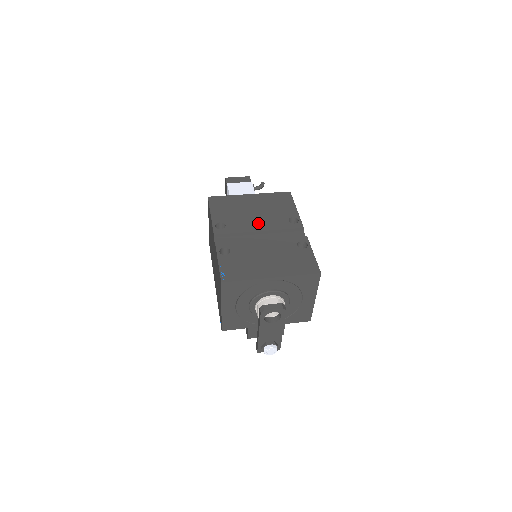
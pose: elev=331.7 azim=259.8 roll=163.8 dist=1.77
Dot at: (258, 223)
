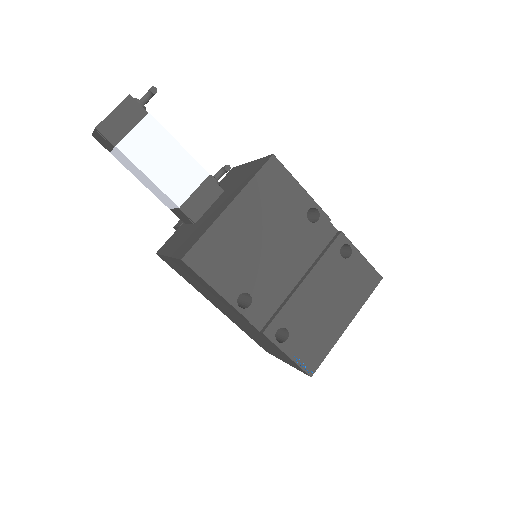
Dot at: (281, 257)
